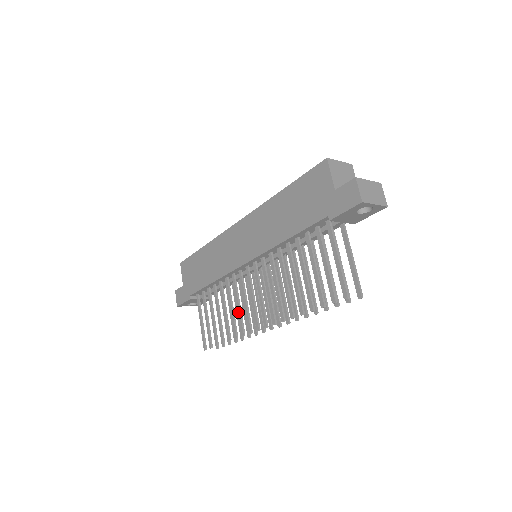
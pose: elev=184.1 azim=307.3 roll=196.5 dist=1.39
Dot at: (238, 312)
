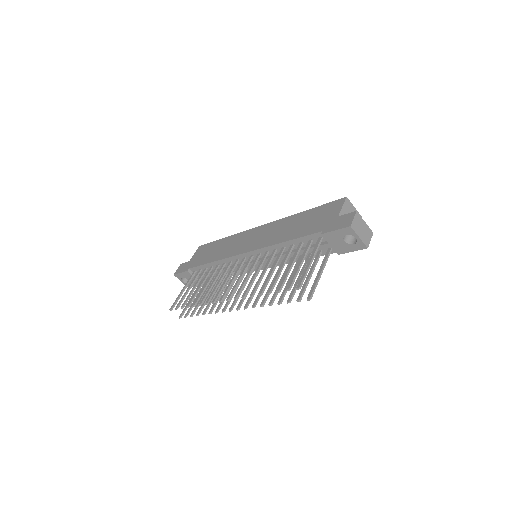
Dot at: (215, 287)
